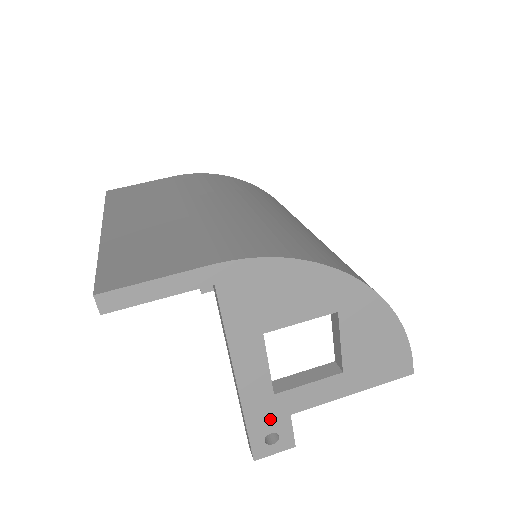
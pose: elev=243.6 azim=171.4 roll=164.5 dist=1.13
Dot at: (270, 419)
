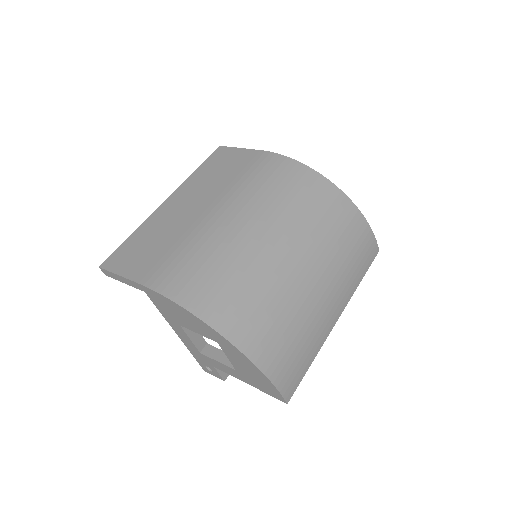
Dot at: (204, 361)
